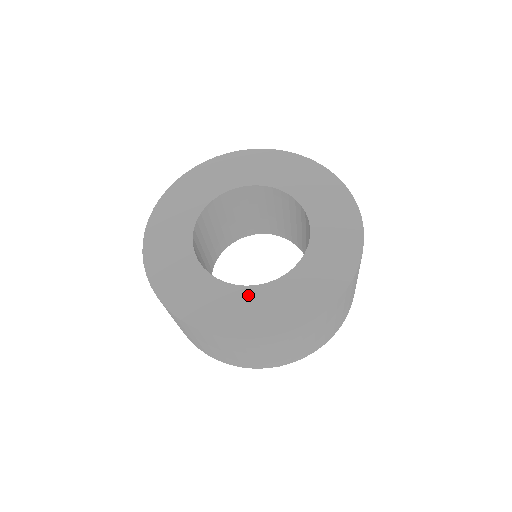
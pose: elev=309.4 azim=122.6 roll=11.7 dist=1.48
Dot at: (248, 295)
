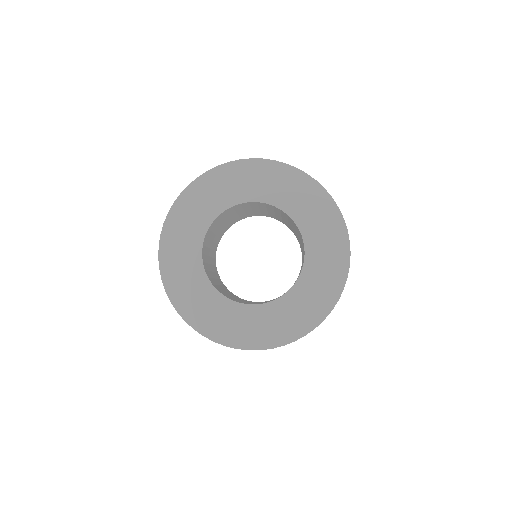
Dot at: (231, 309)
